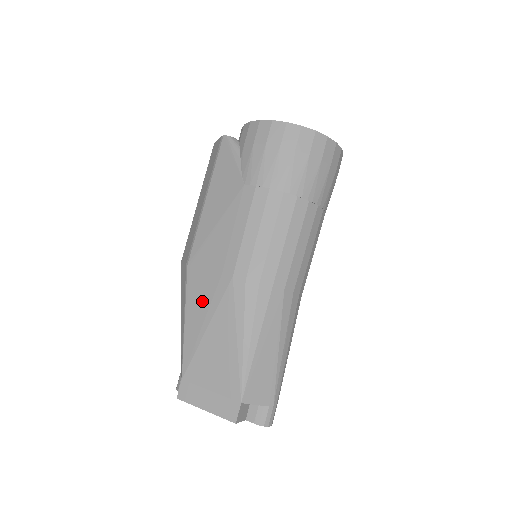
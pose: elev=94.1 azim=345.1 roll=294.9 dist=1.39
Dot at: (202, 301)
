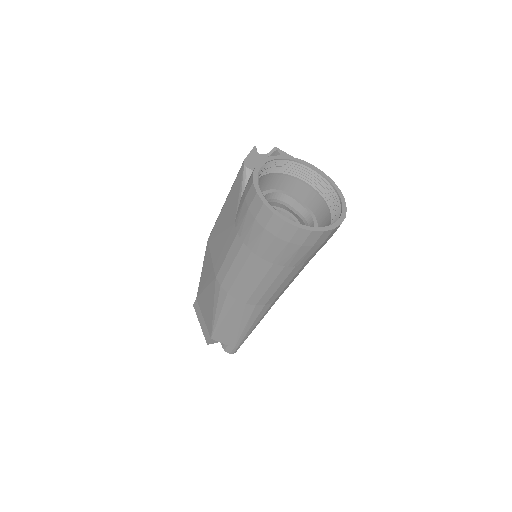
Dot at: (207, 271)
